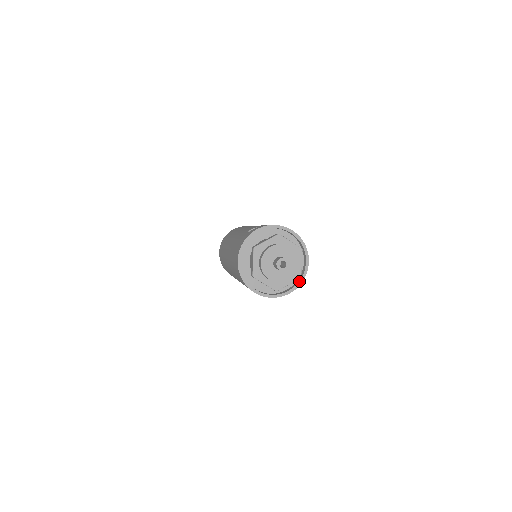
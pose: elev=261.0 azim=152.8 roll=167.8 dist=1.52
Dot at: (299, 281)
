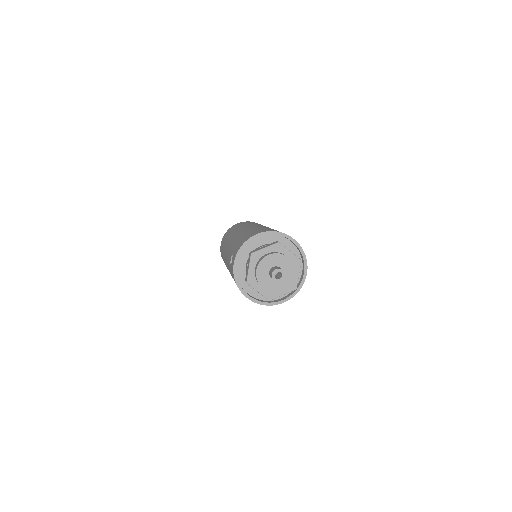
Dot at: (303, 259)
